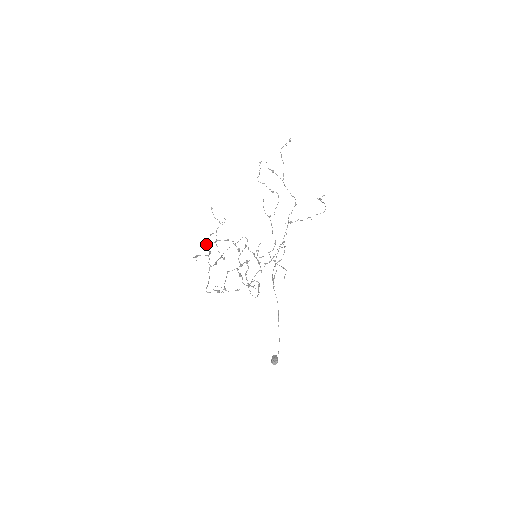
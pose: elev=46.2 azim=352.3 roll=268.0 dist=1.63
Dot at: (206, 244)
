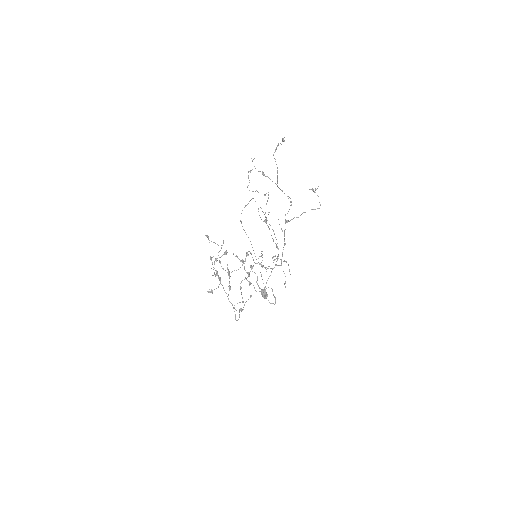
Dot at: (214, 274)
